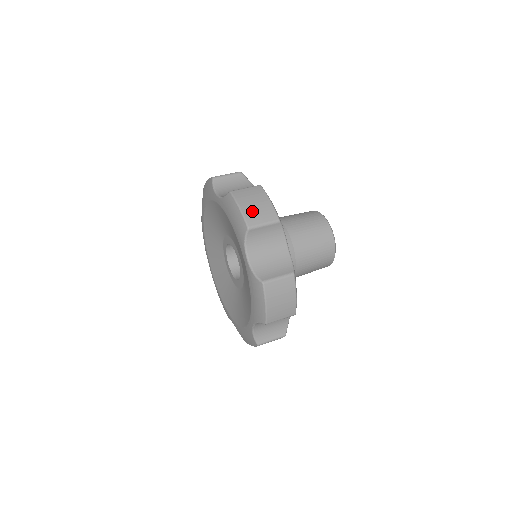
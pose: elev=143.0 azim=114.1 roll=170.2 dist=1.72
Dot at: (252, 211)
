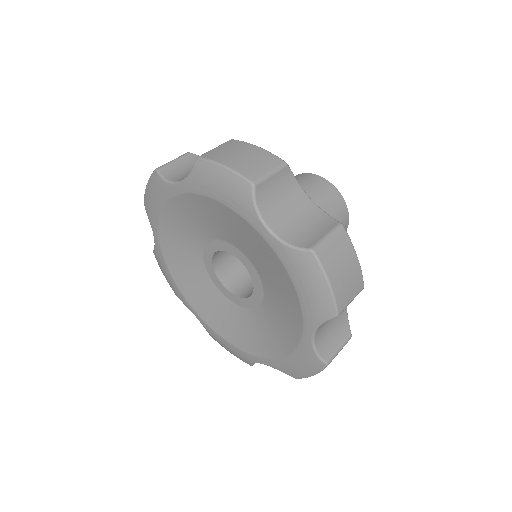
Dot at: (244, 164)
